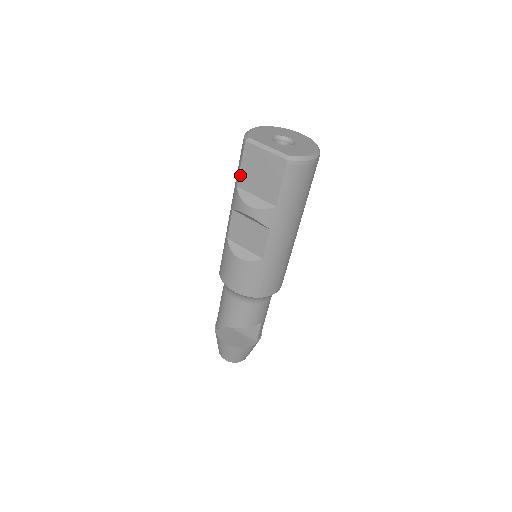
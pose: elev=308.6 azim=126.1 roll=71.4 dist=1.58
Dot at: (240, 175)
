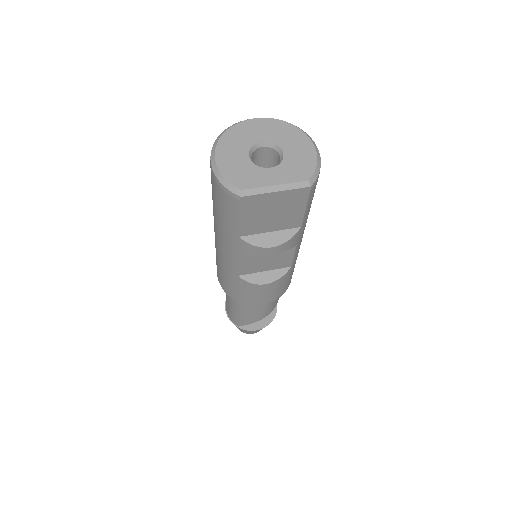
Dot at: (241, 227)
